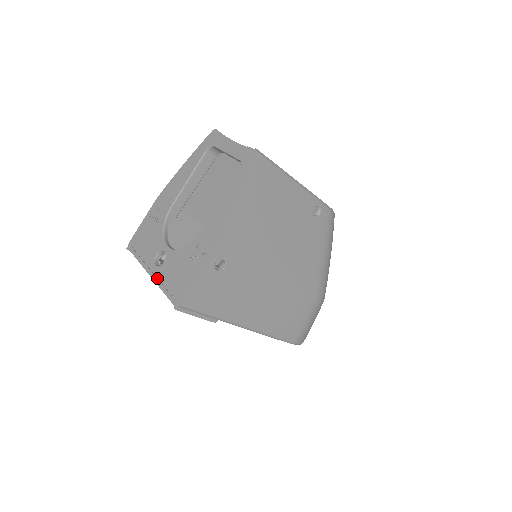
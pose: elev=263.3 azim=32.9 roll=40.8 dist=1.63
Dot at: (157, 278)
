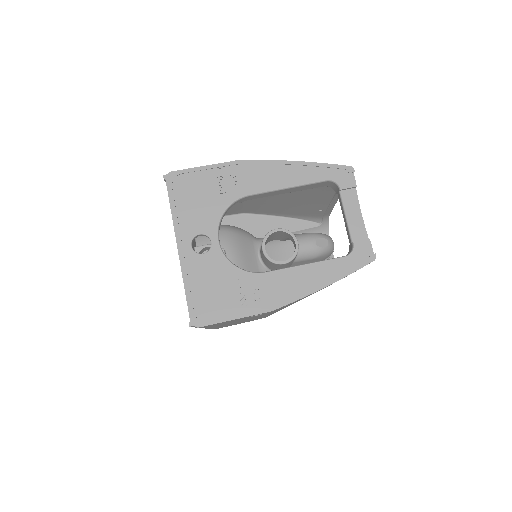
Dot at: (186, 264)
